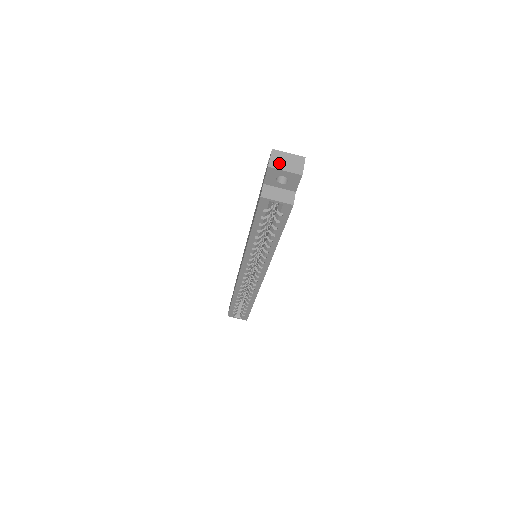
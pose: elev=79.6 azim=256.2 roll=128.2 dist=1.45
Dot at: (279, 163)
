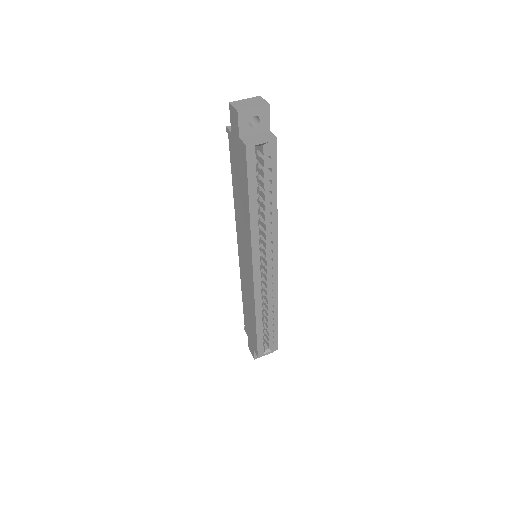
Dot at: (244, 106)
